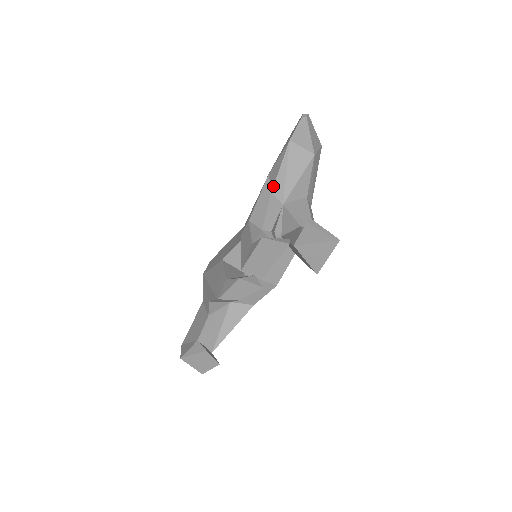
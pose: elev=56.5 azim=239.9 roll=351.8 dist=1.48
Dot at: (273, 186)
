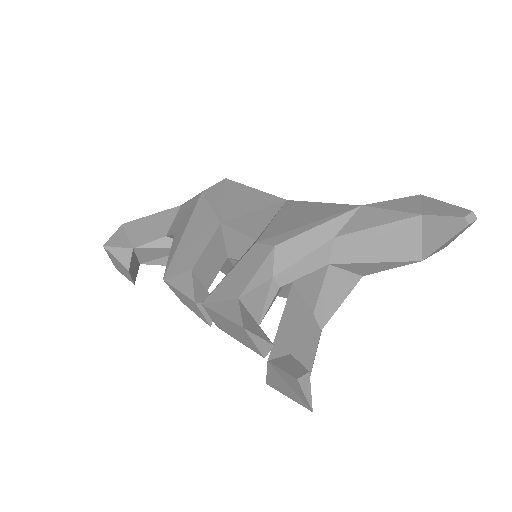
Dot at: (344, 234)
